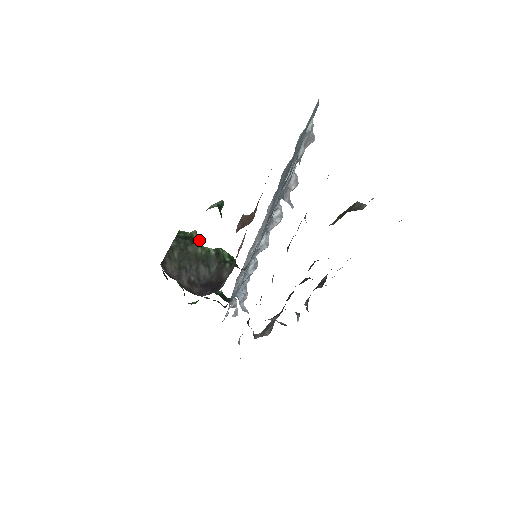
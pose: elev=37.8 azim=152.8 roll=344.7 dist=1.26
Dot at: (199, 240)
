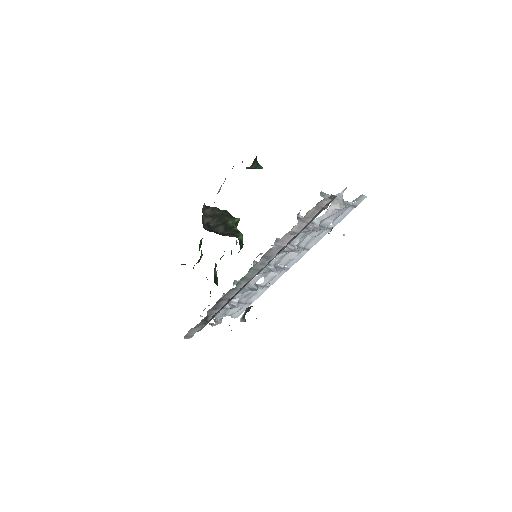
Dot at: occluded
